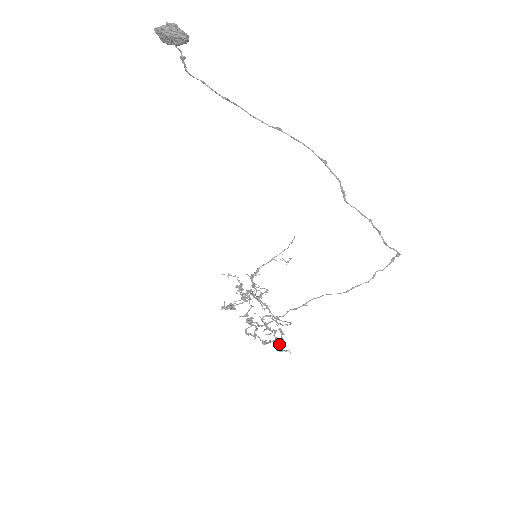
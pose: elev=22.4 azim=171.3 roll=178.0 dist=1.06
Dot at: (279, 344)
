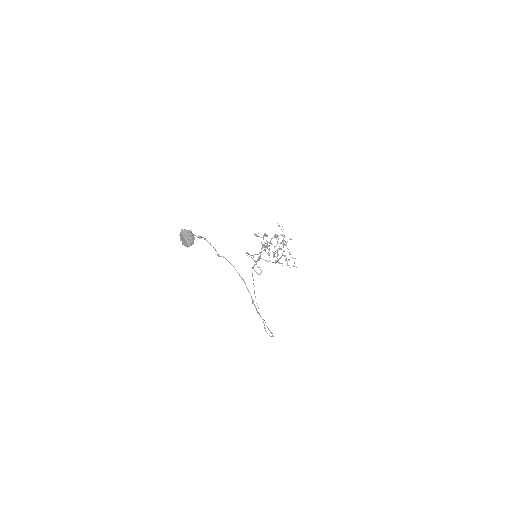
Dot at: (273, 262)
